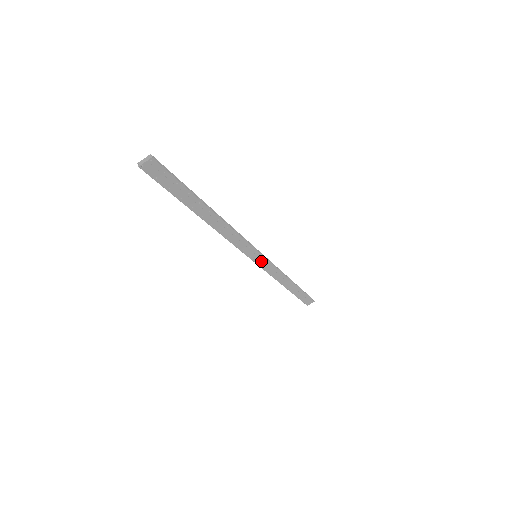
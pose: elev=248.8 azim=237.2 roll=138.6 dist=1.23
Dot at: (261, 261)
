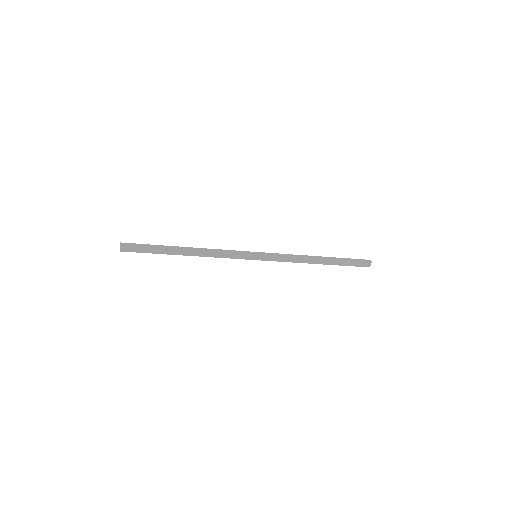
Dot at: (265, 257)
